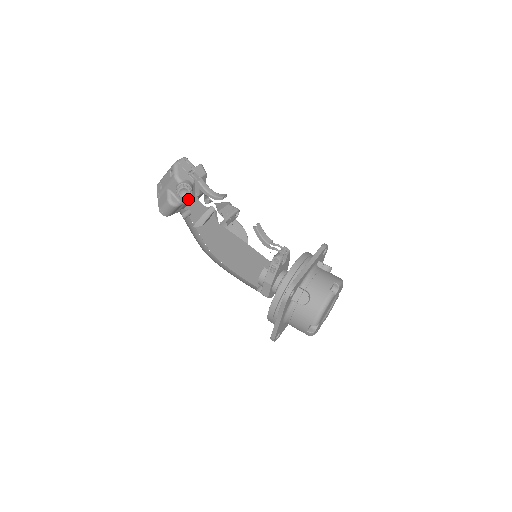
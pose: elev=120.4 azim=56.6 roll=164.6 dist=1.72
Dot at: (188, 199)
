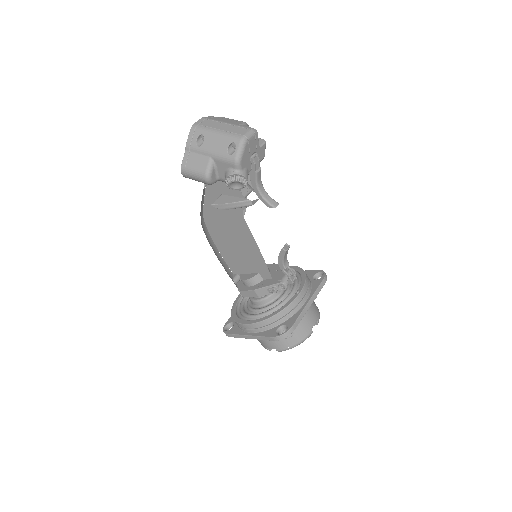
Dot at: occluded
